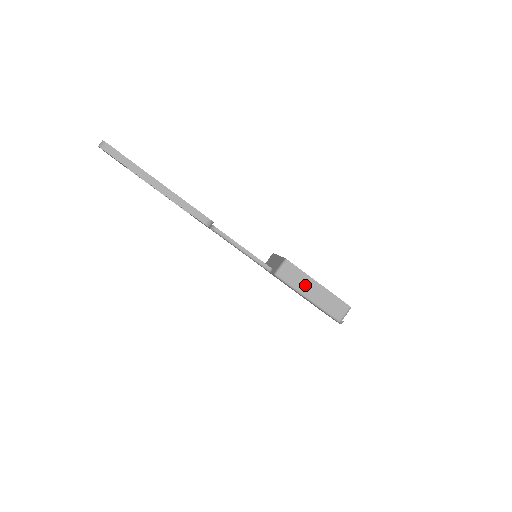
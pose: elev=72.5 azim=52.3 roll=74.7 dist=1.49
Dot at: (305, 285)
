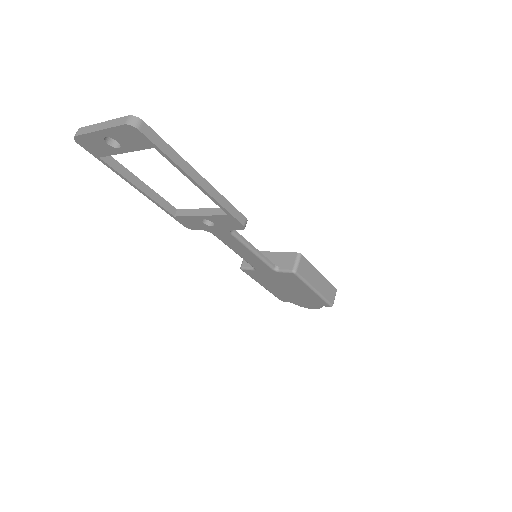
Dot at: (313, 277)
